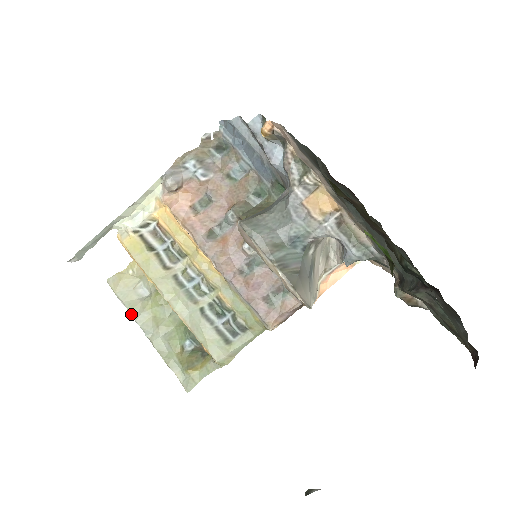
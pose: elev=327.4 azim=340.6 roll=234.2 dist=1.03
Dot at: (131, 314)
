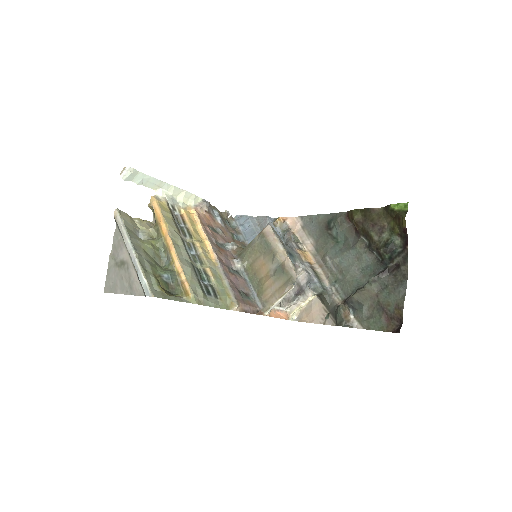
Dot at: (128, 232)
